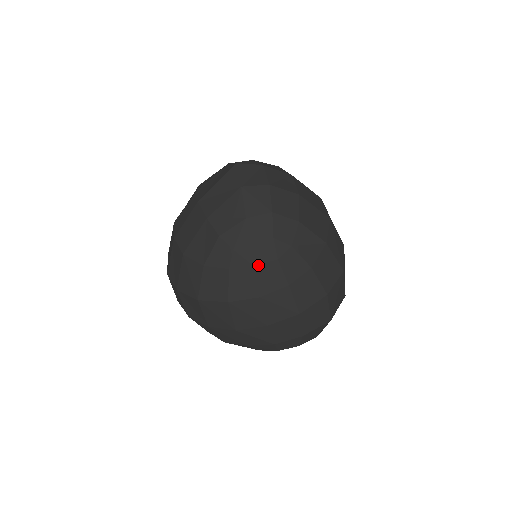
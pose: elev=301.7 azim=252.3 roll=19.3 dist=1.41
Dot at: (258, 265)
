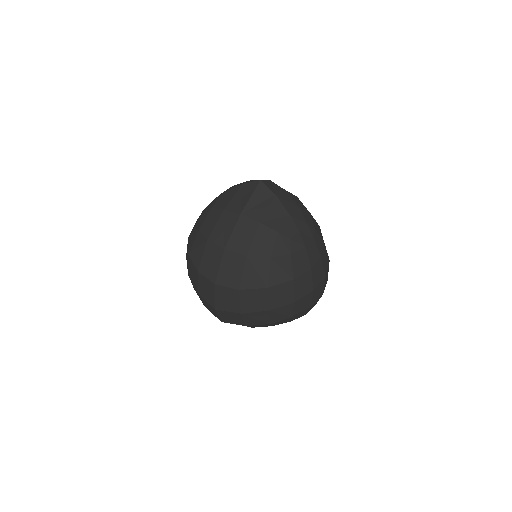
Dot at: (307, 245)
